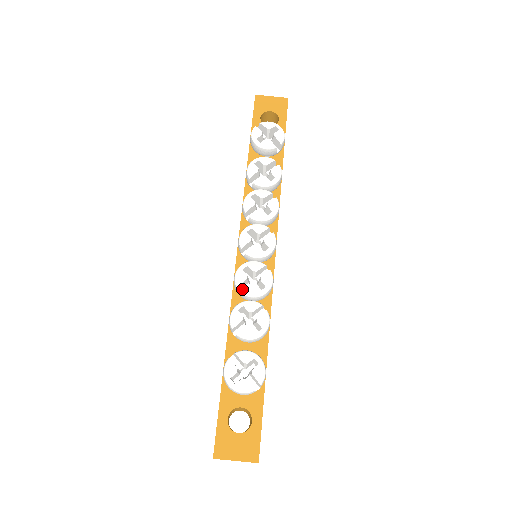
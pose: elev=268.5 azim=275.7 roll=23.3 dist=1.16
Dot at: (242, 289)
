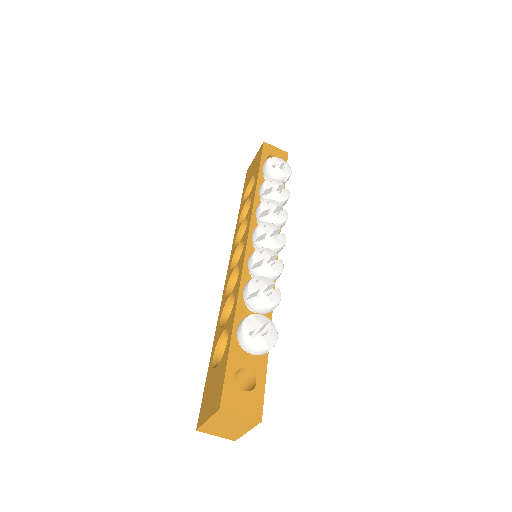
Dot at: (255, 269)
